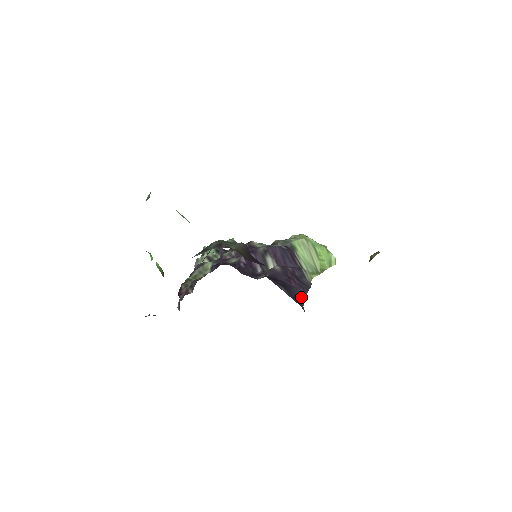
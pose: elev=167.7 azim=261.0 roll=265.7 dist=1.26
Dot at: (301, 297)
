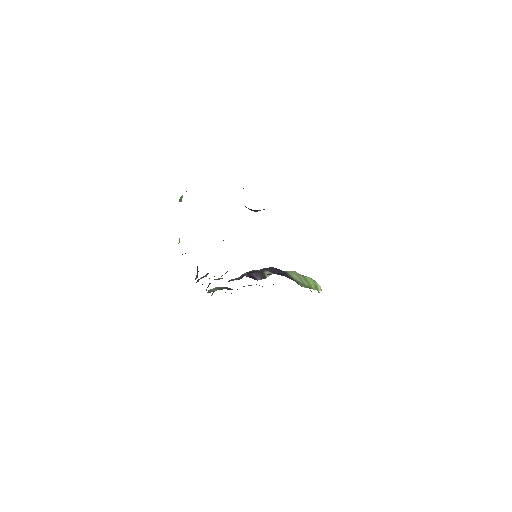
Dot at: occluded
